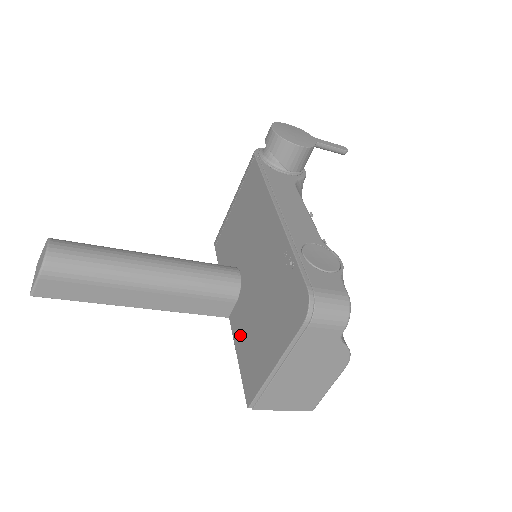
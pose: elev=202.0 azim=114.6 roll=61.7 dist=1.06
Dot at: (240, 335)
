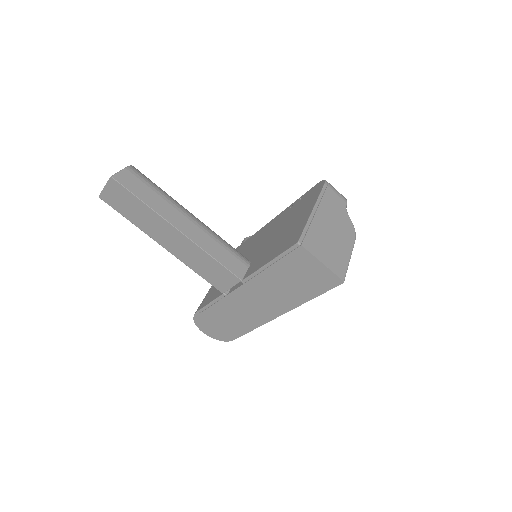
Dot at: (264, 259)
